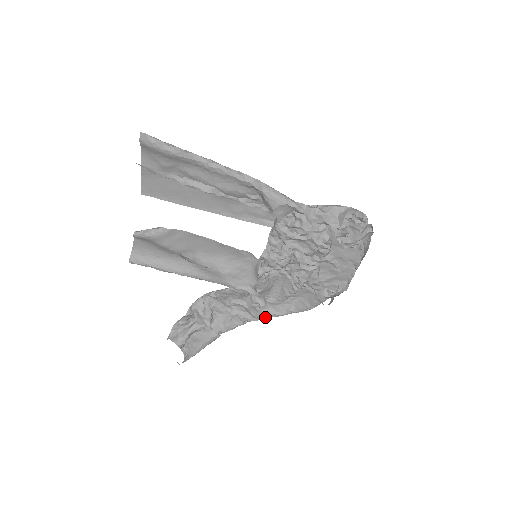
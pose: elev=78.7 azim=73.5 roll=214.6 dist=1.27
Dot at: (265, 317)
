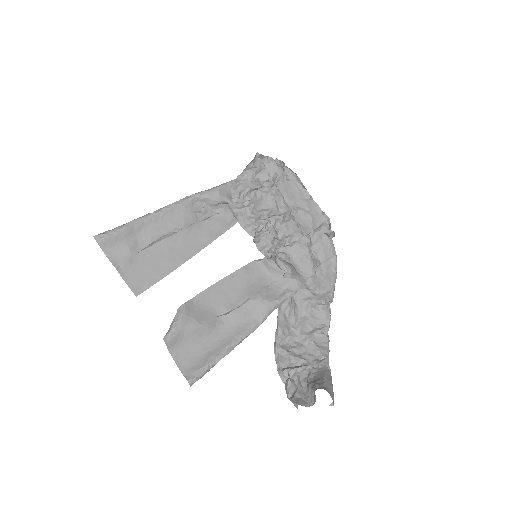
Dot at: (330, 311)
